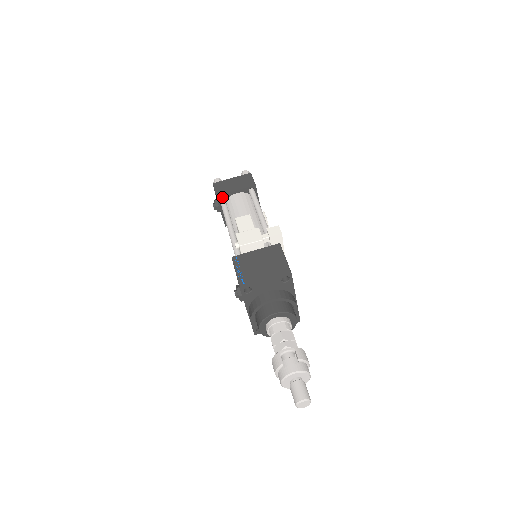
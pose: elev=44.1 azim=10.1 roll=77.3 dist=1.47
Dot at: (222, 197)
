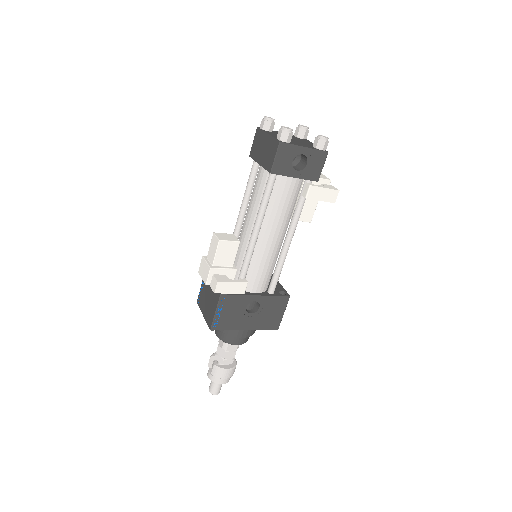
Dot at: occluded
